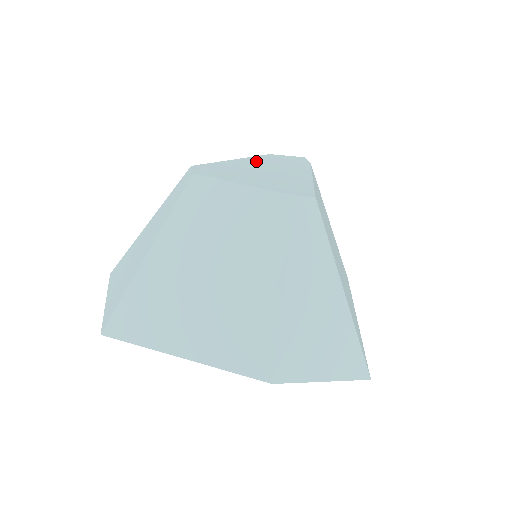
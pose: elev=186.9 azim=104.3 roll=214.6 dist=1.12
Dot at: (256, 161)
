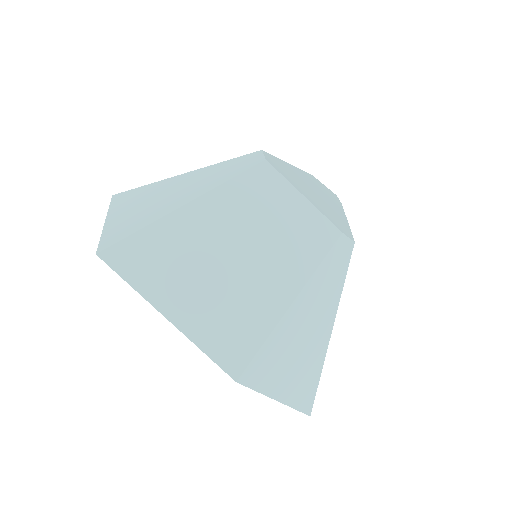
Dot at: (306, 176)
